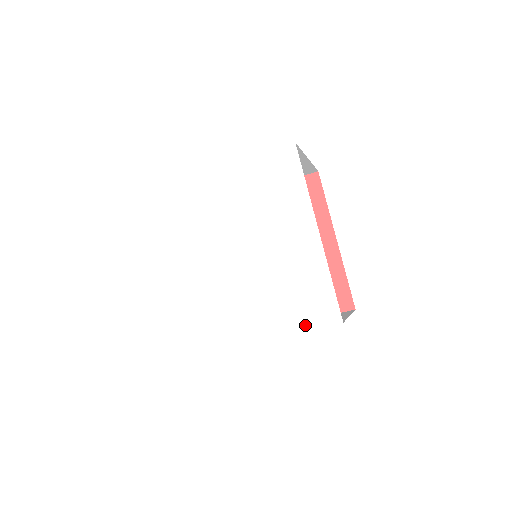
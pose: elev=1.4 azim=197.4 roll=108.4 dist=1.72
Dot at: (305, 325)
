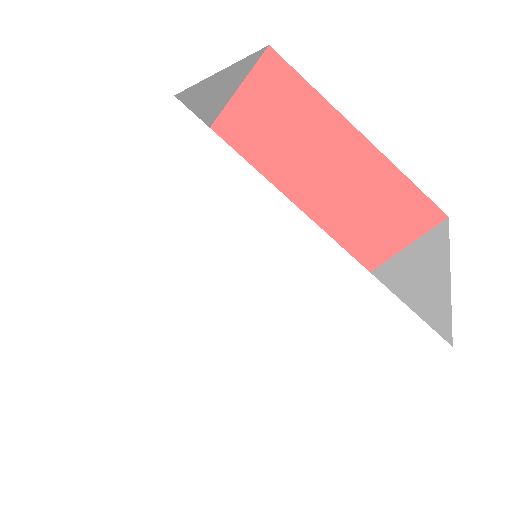
Dot at: (210, 417)
